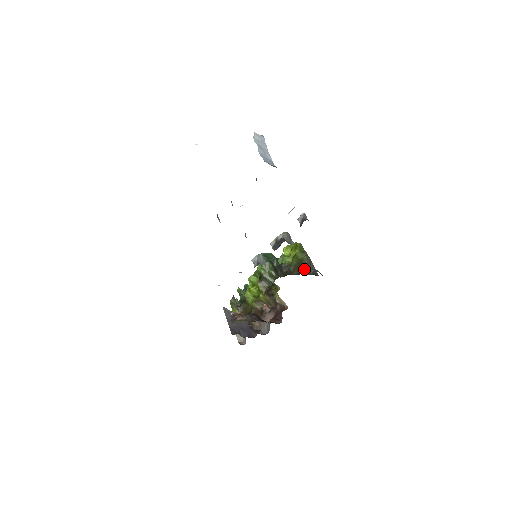
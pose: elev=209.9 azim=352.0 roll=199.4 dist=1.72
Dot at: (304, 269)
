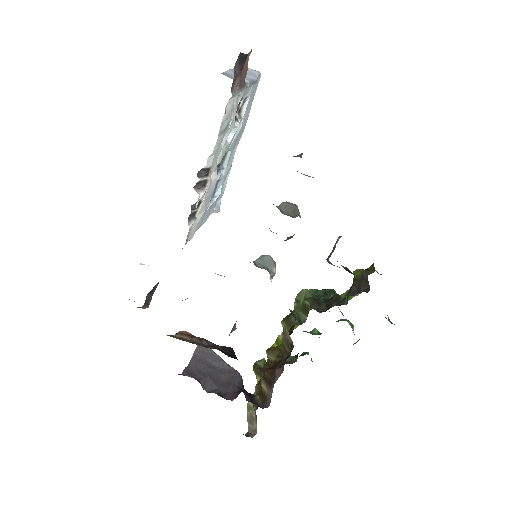
Dot at: (352, 289)
